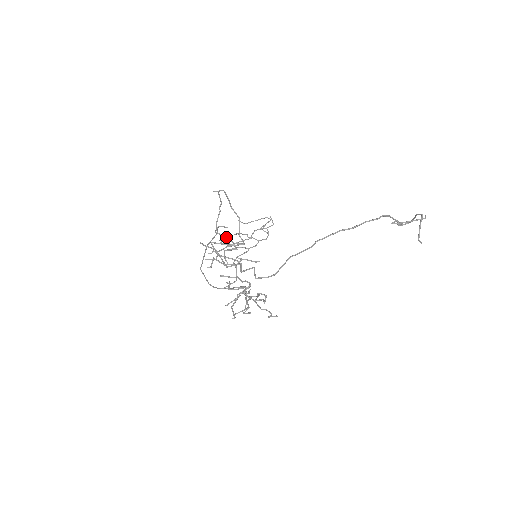
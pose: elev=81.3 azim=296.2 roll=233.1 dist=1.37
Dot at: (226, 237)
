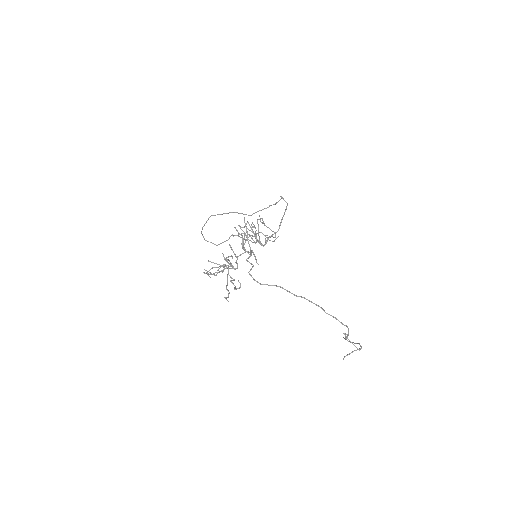
Dot at: occluded
